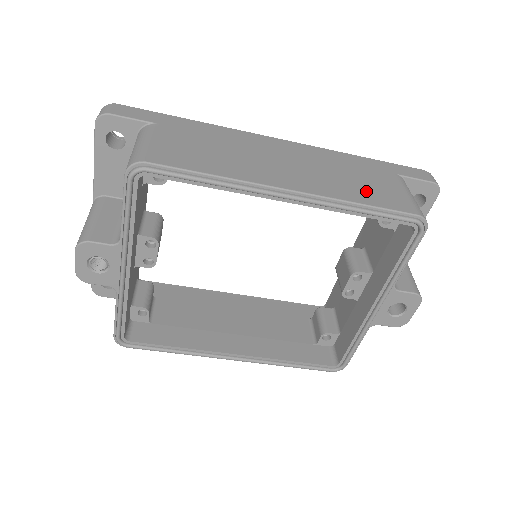
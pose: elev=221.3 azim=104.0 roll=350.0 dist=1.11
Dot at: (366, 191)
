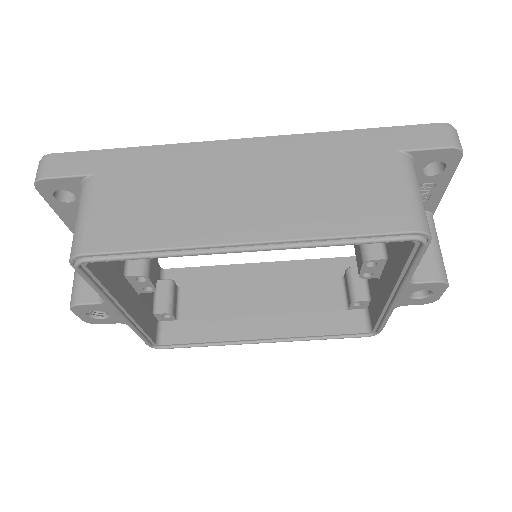
Dot at: (346, 207)
